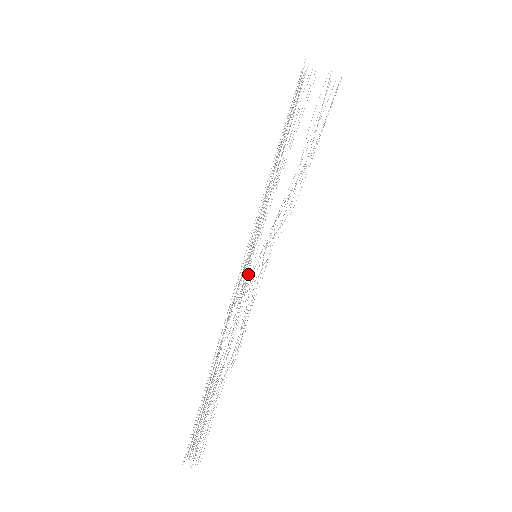
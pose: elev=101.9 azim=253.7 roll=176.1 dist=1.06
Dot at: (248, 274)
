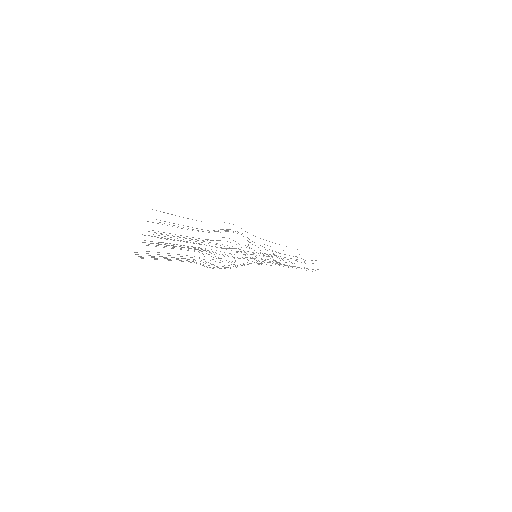
Dot at: occluded
